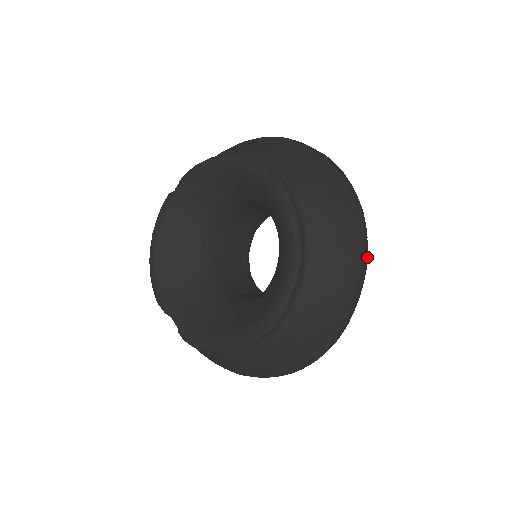
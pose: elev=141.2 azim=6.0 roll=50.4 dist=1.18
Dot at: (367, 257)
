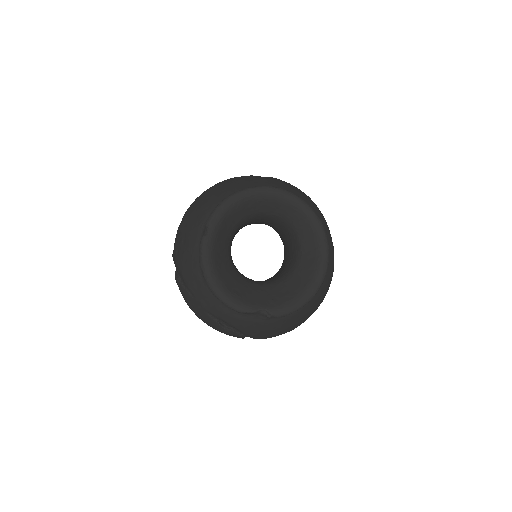
Dot at: occluded
